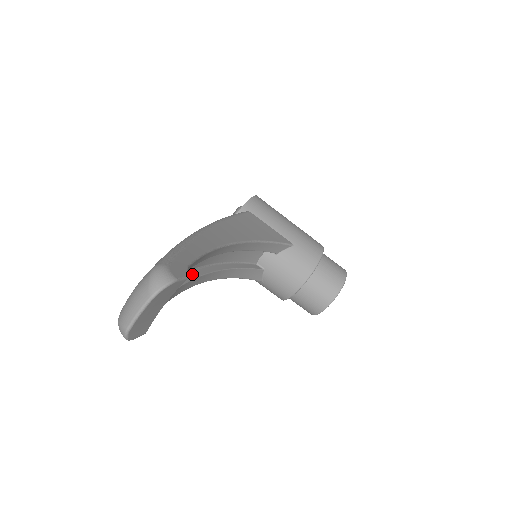
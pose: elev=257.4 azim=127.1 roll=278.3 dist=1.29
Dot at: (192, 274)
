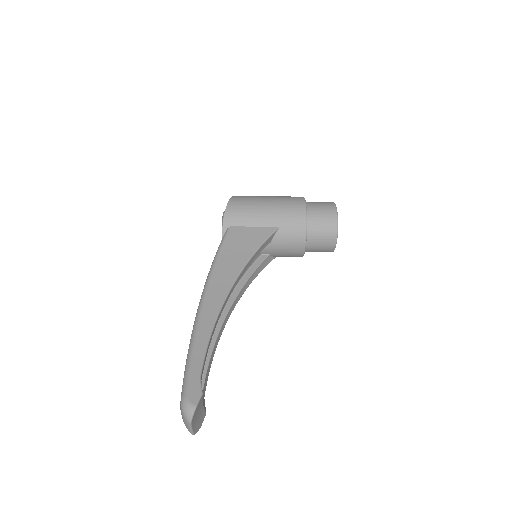
Dot at: (215, 332)
